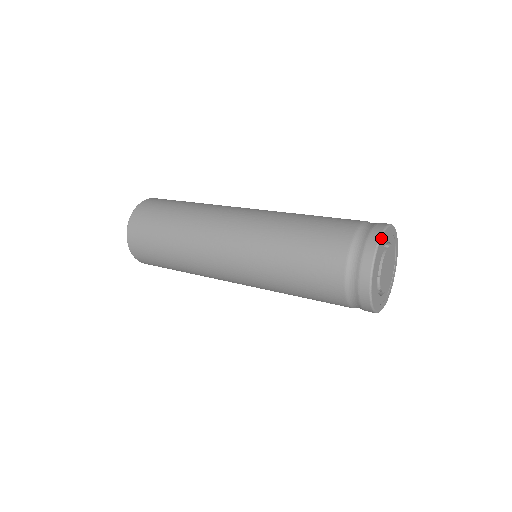
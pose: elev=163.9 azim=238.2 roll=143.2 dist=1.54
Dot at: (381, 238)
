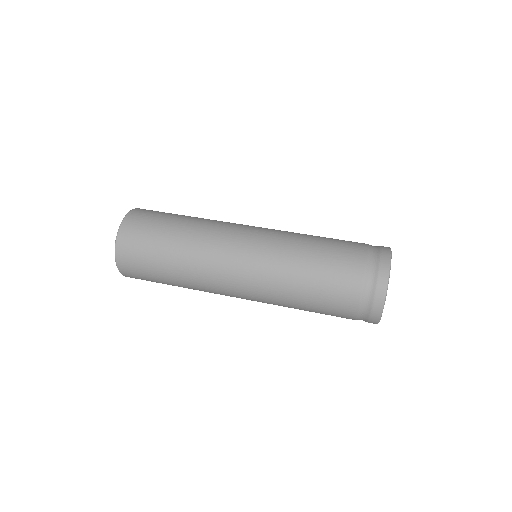
Dot at: occluded
